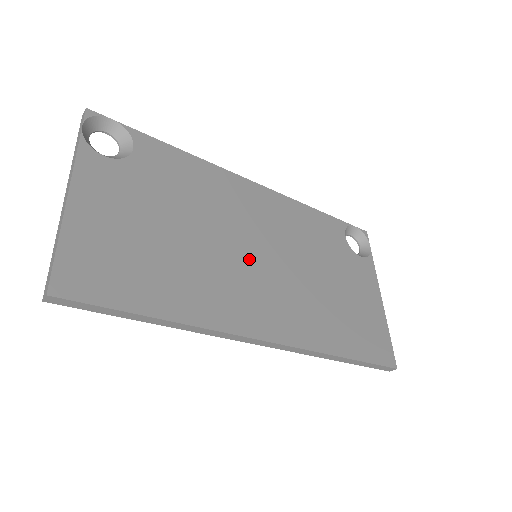
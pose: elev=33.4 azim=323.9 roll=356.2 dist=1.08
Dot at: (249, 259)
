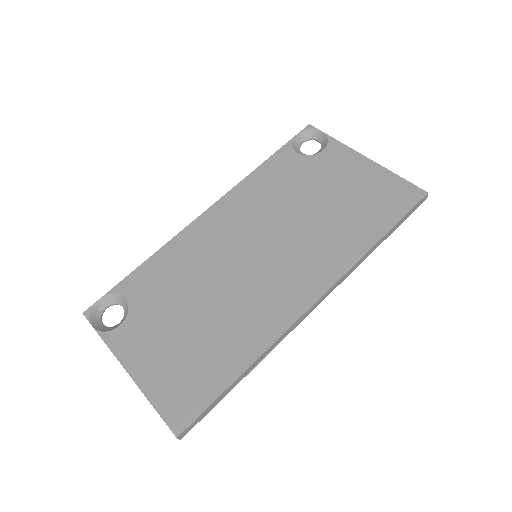
Dot at: (253, 266)
